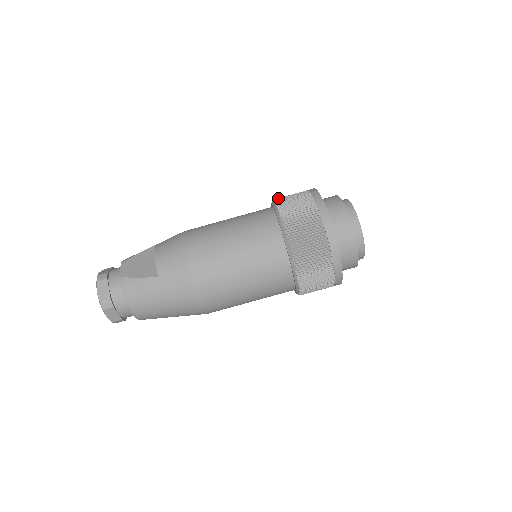
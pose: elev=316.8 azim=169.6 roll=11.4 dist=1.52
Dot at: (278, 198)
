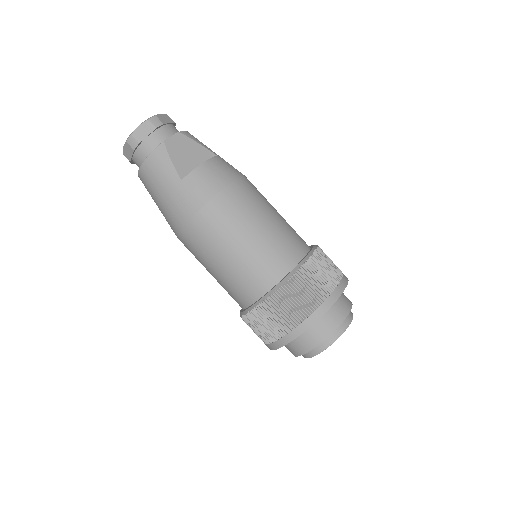
Dot at: (320, 252)
